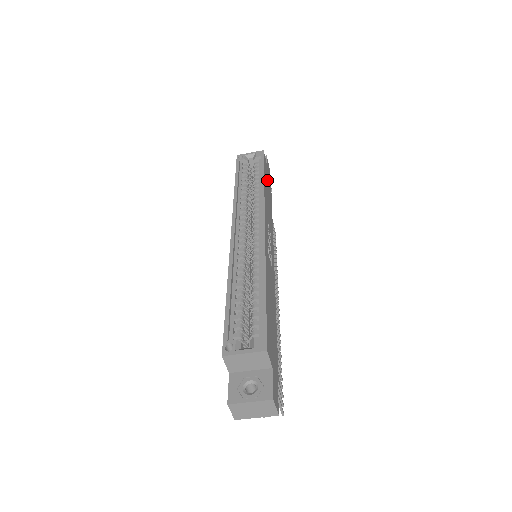
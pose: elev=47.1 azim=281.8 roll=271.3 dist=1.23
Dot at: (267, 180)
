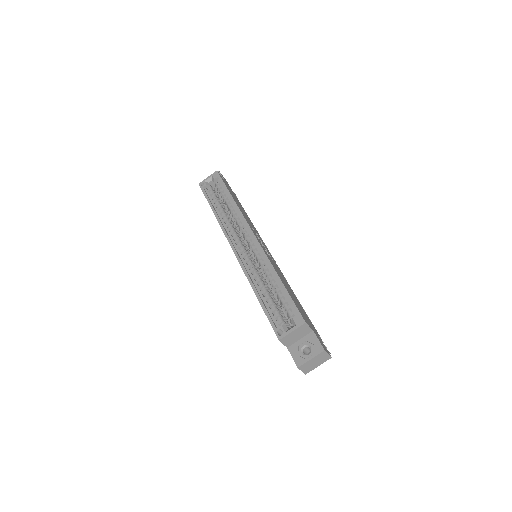
Dot at: (231, 192)
